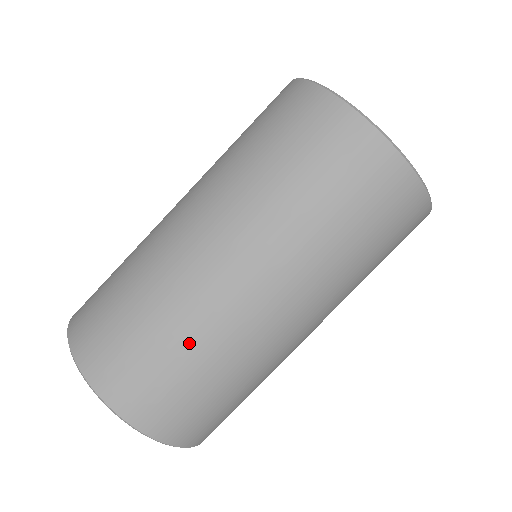
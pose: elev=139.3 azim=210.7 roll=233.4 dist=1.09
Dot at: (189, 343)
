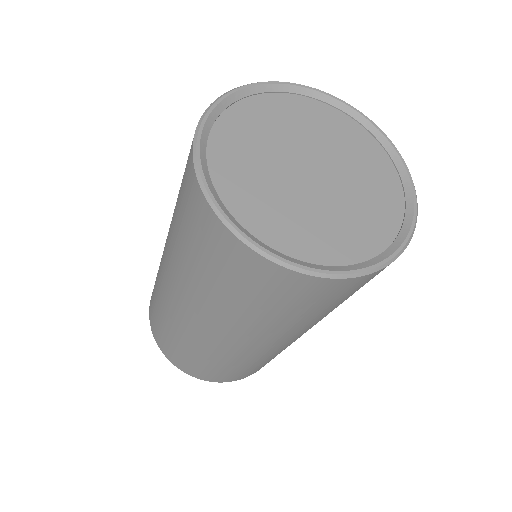
Dot at: (177, 337)
